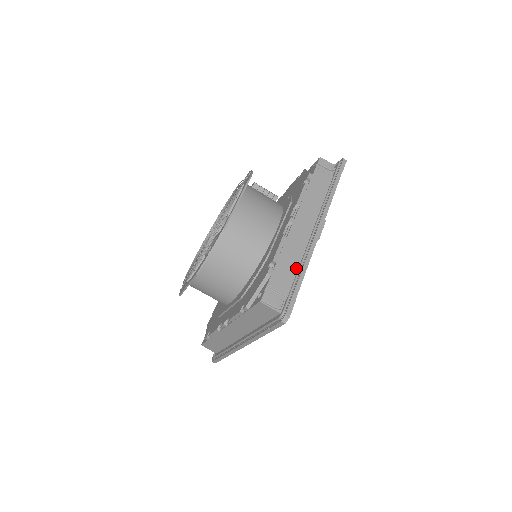
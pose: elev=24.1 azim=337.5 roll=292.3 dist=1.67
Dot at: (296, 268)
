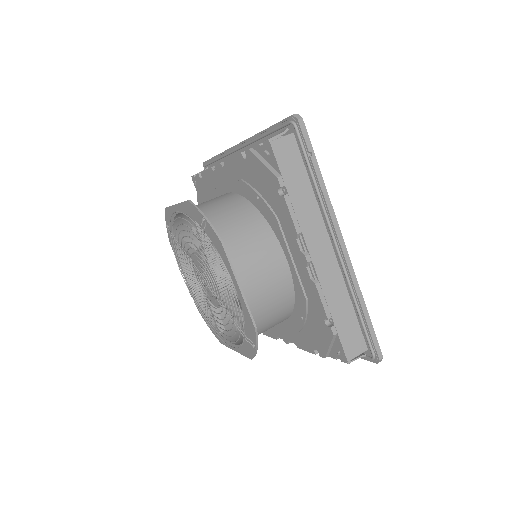
Dot at: occluded
